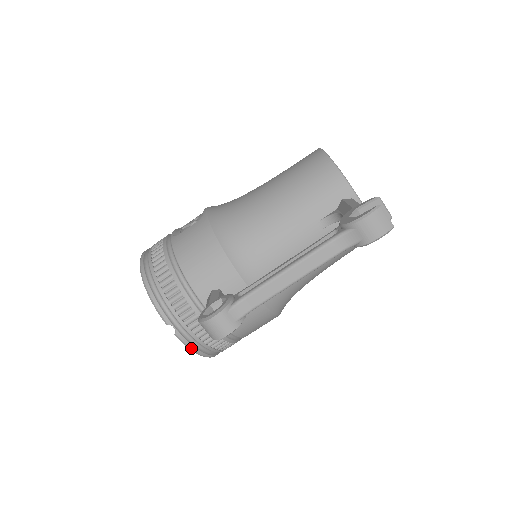
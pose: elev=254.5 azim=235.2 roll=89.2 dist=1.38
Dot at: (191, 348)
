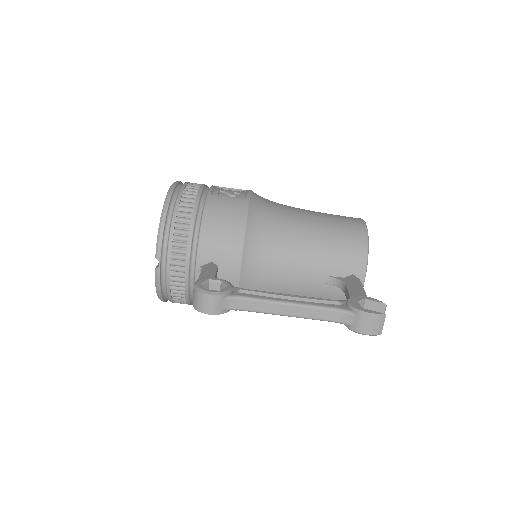
Dot at: (158, 287)
